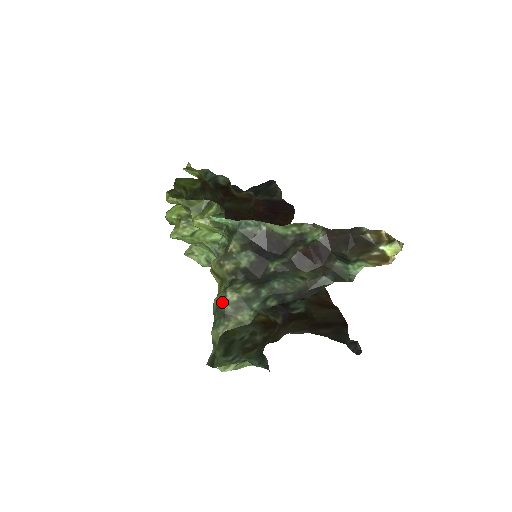
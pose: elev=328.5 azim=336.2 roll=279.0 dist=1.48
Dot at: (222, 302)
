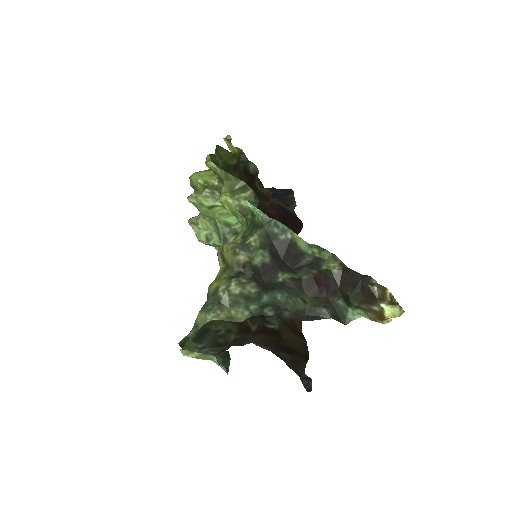
Dot at: (223, 289)
